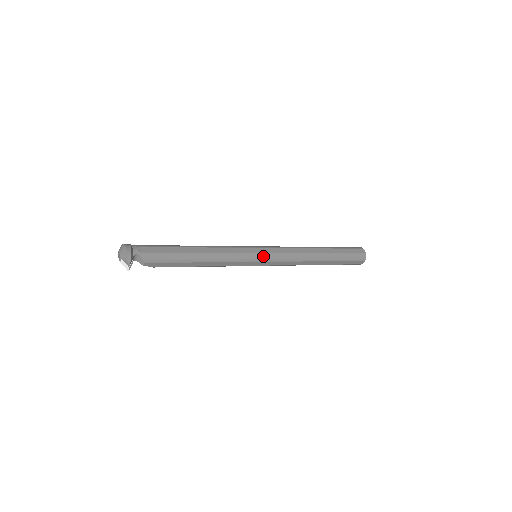
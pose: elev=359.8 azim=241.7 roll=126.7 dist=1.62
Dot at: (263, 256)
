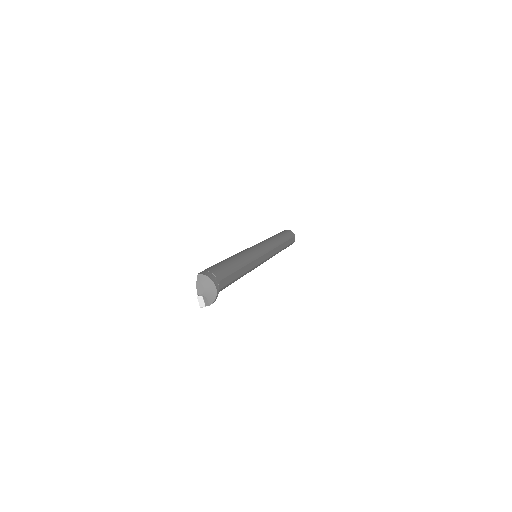
Dot at: occluded
